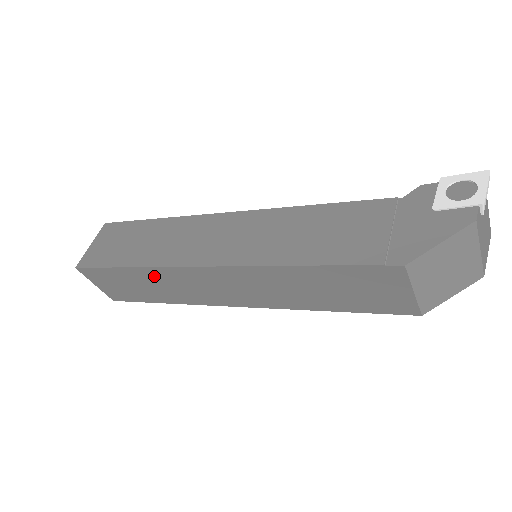
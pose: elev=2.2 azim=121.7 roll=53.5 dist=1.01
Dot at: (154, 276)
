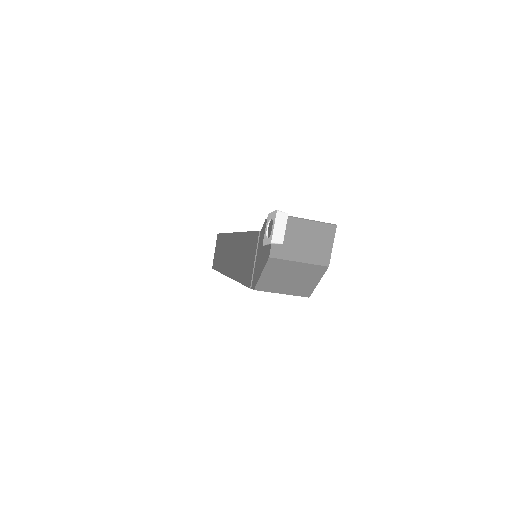
Dot at: occluded
